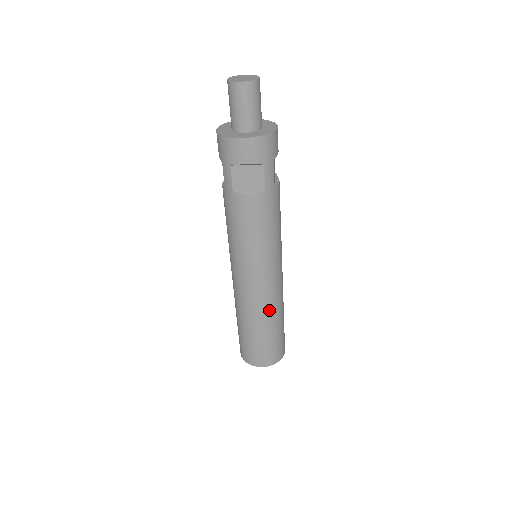
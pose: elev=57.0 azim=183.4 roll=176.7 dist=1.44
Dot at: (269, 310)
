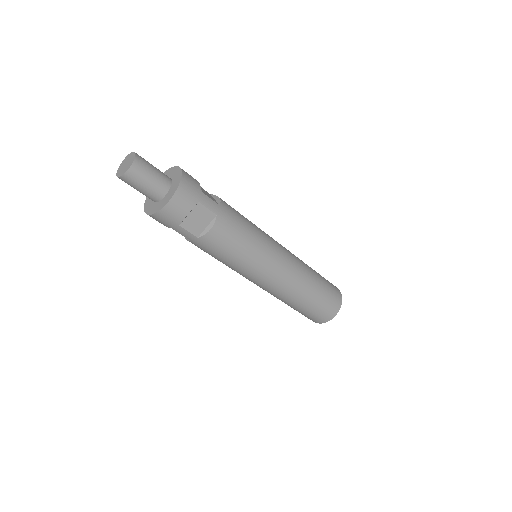
Dot at: (301, 279)
